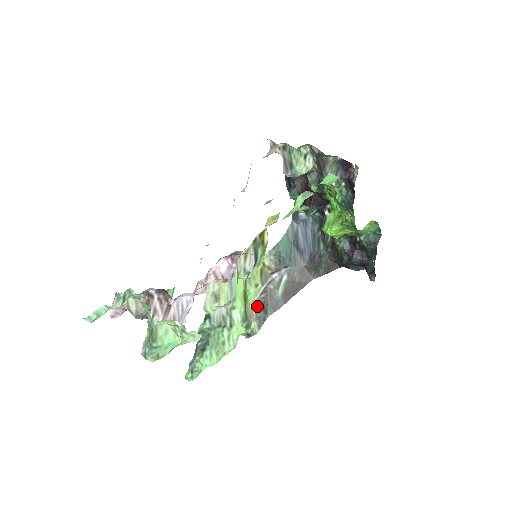
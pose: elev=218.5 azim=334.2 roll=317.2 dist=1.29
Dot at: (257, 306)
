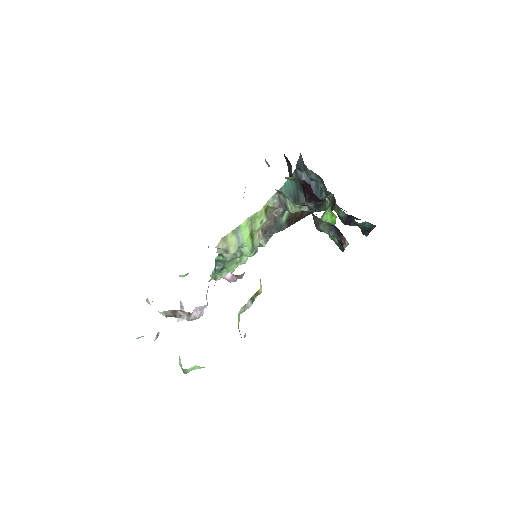
Dot at: (263, 230)
